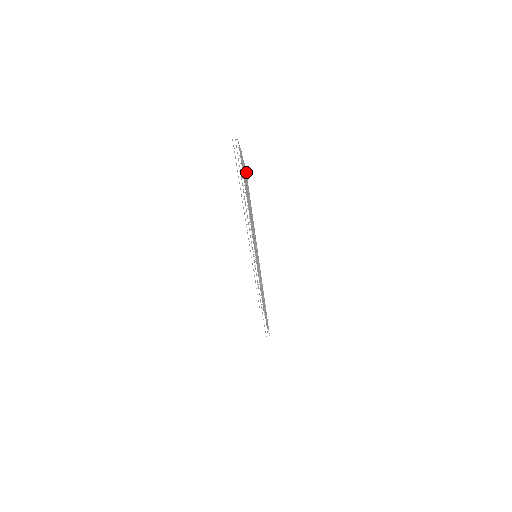
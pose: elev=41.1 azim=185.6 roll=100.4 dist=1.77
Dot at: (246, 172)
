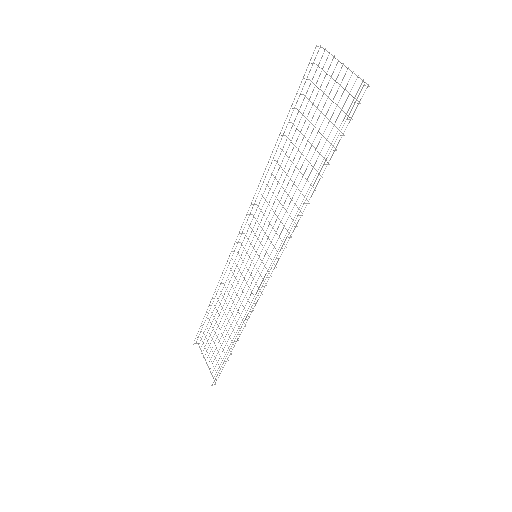
Dot at: occluded
